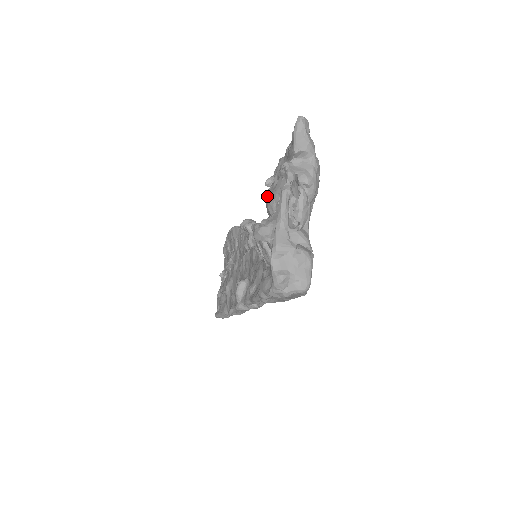
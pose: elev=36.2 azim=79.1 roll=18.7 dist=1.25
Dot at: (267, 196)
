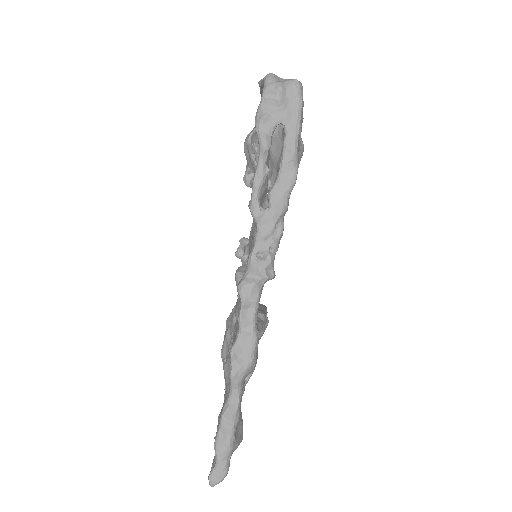
Dot at: occluded
